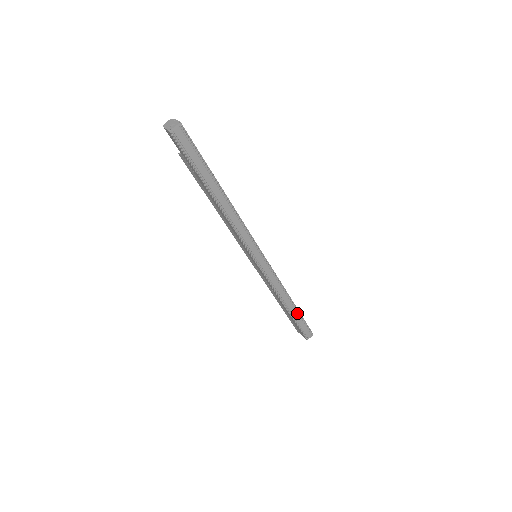
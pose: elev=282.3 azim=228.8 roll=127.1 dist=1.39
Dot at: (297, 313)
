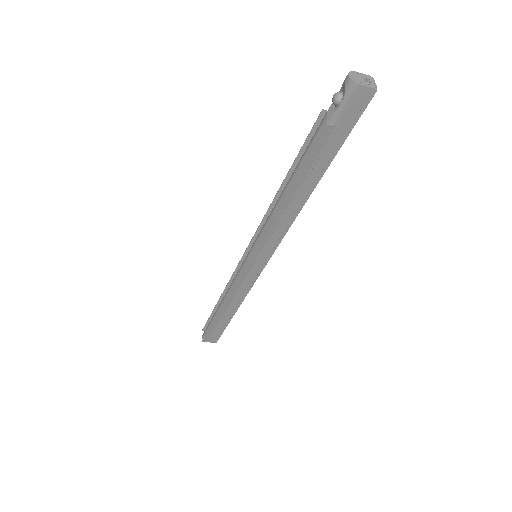
Dot at: occluded
